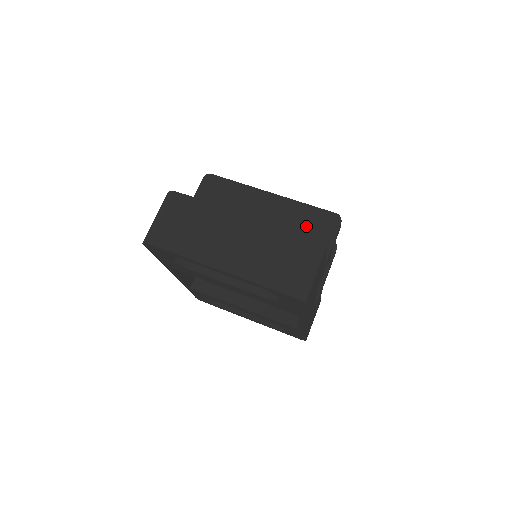
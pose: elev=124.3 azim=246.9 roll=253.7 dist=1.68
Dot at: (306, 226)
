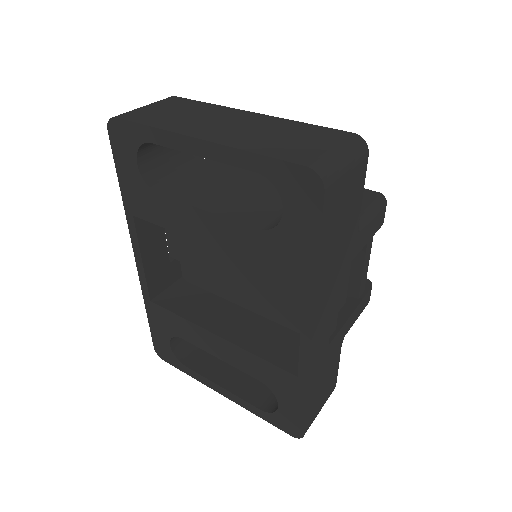
Dot at: occluded
